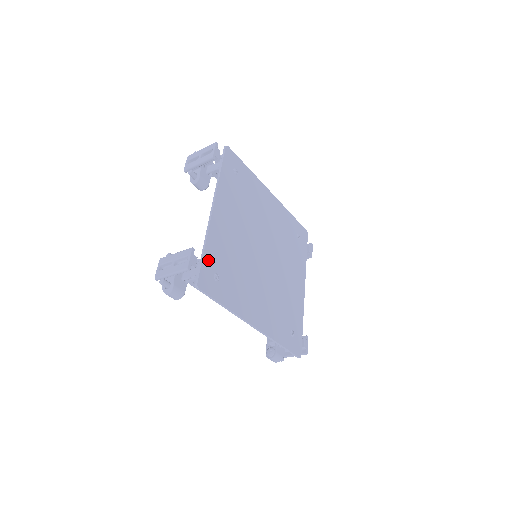
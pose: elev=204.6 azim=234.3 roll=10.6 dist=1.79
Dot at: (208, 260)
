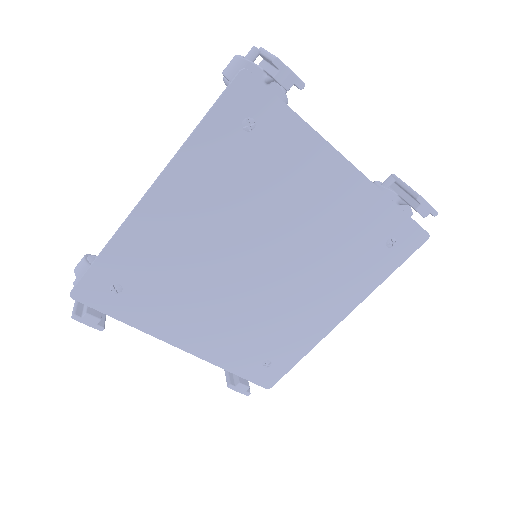
Dot at: (245, 371)
